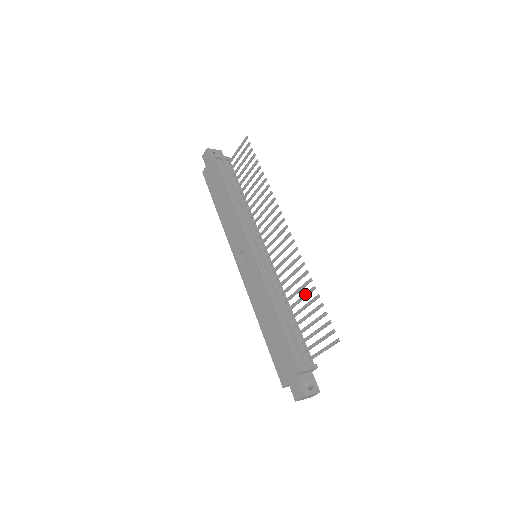
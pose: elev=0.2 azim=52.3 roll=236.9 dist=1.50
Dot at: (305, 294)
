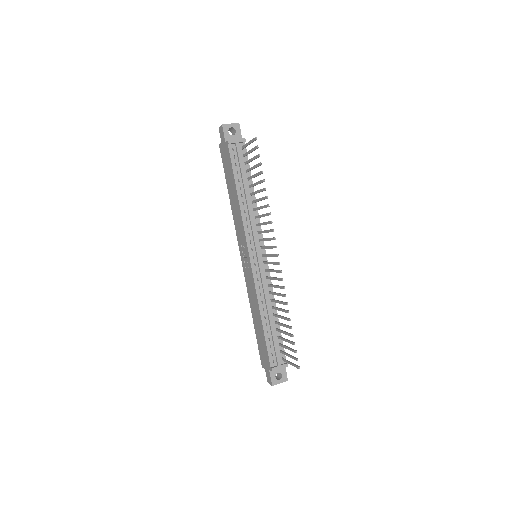
Dot at: (284, 318)
